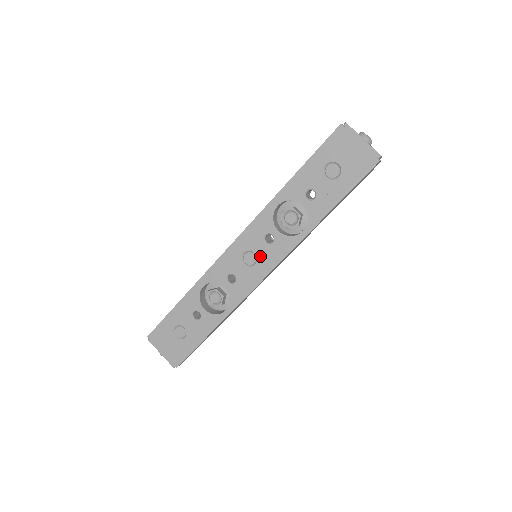
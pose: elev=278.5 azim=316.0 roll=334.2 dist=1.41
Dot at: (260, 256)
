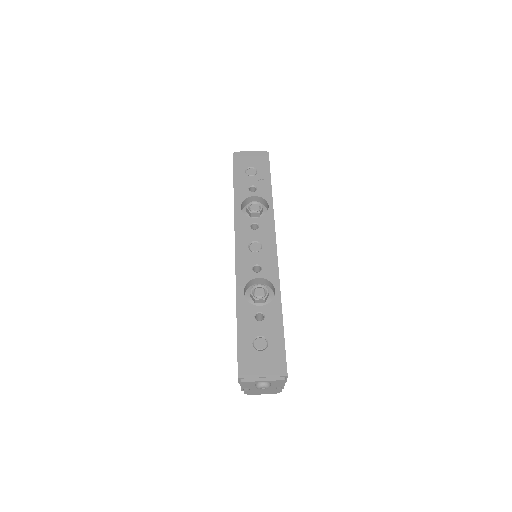
Dot at: (260, 239)
